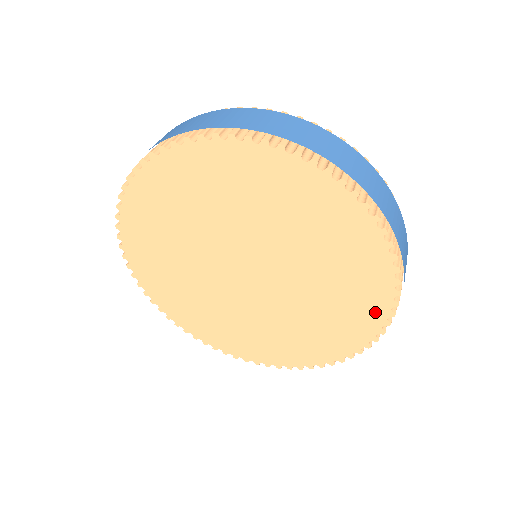
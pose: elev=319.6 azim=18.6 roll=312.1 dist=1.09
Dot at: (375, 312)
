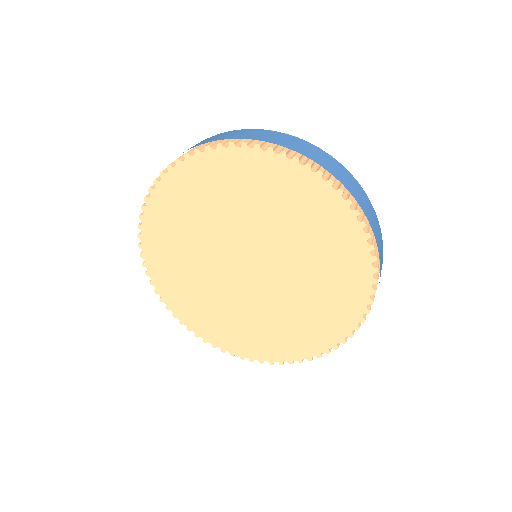
Dot at: (325, 340)
